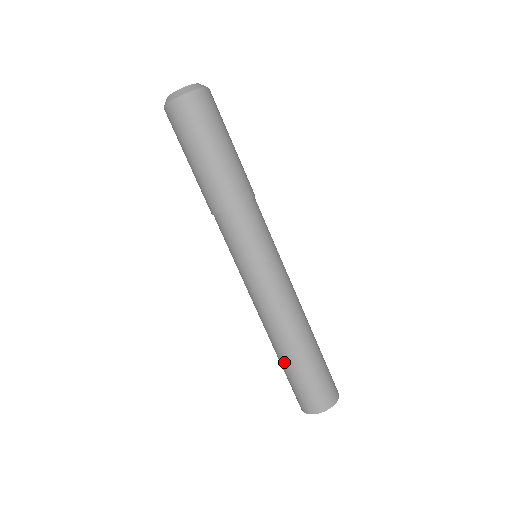
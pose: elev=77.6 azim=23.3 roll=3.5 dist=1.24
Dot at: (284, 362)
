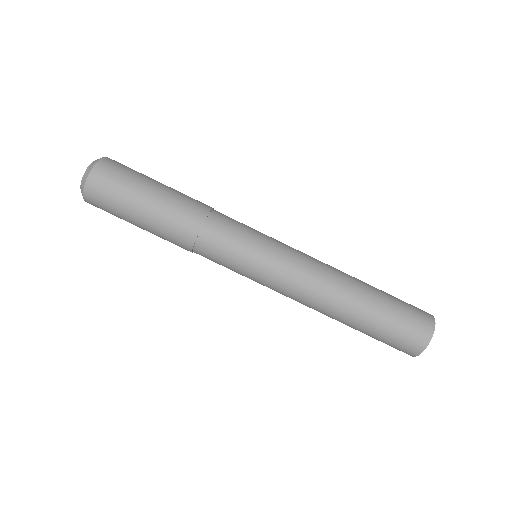
Dot at: (359, 323)
